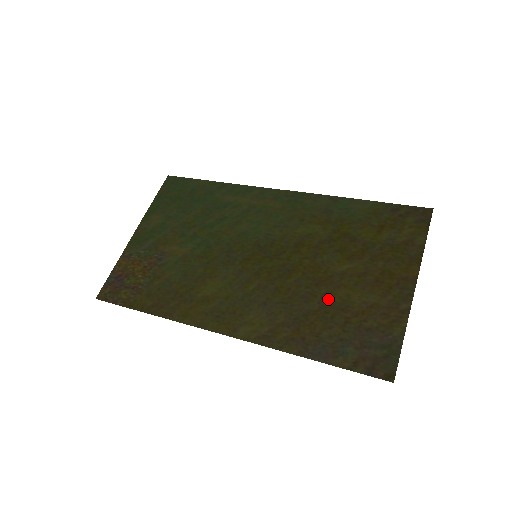
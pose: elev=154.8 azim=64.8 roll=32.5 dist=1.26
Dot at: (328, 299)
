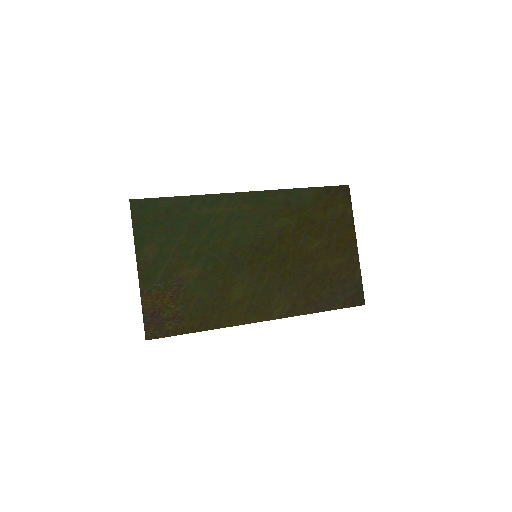
Dot at: (316, 270)
